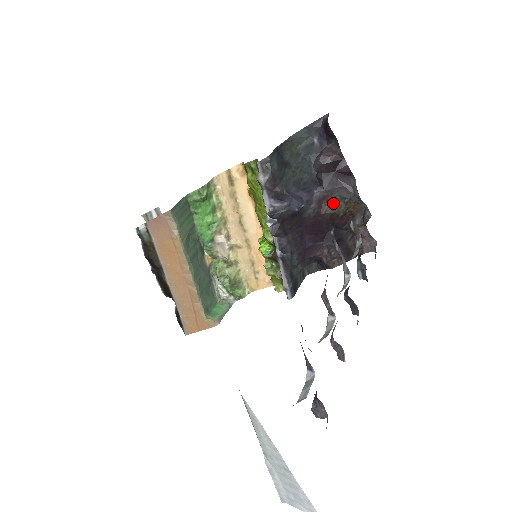
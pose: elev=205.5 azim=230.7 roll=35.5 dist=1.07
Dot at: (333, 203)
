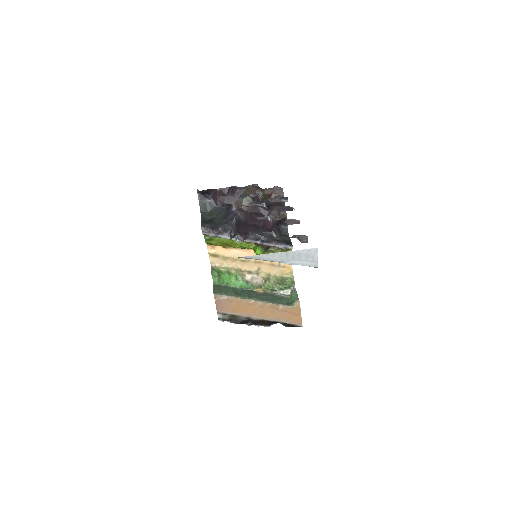
Dot at: (243, 203)
